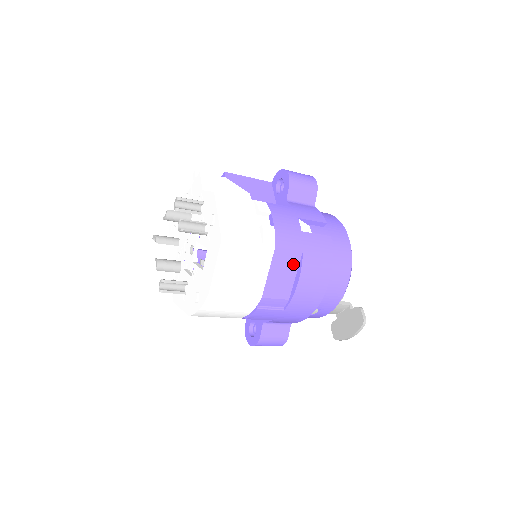
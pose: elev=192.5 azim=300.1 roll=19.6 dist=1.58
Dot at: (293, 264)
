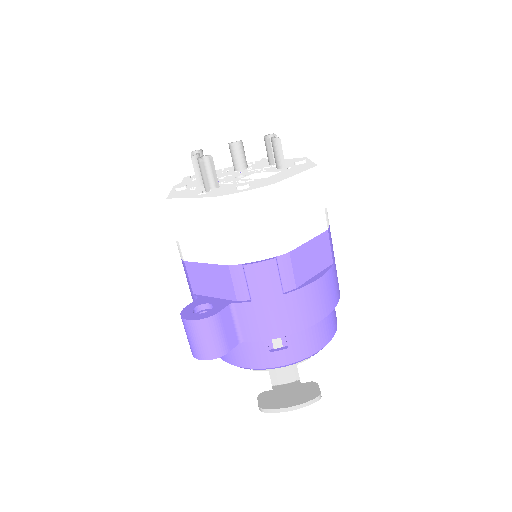
Dot at: (322, 263)
